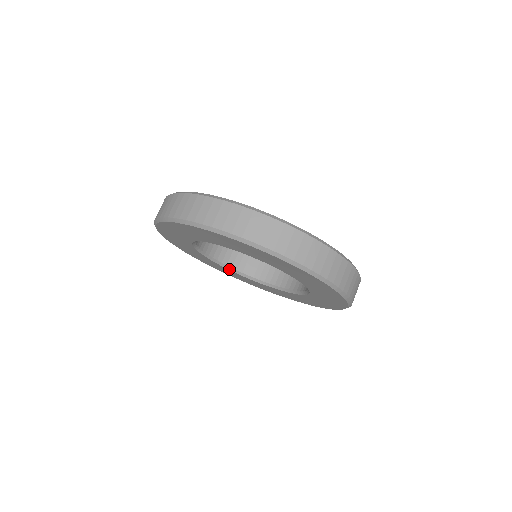
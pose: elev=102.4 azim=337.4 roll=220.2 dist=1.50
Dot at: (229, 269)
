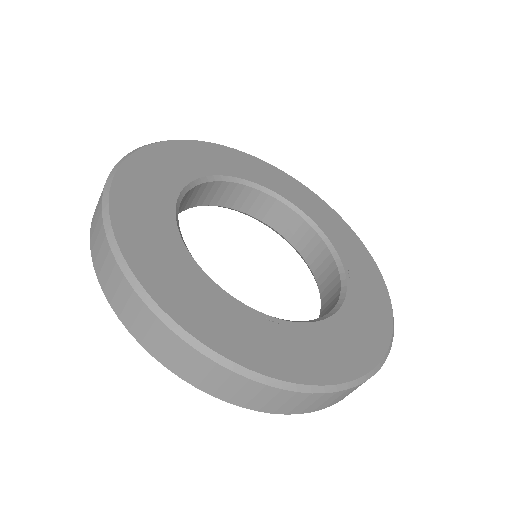
Dot at: occluded
